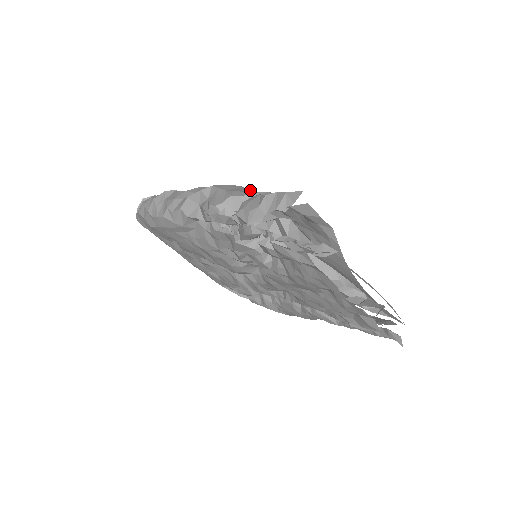
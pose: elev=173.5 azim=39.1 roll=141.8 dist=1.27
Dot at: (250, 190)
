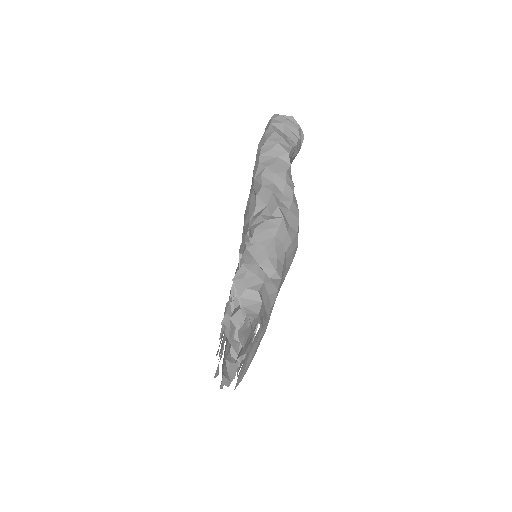
Dot at: (293, 251)
